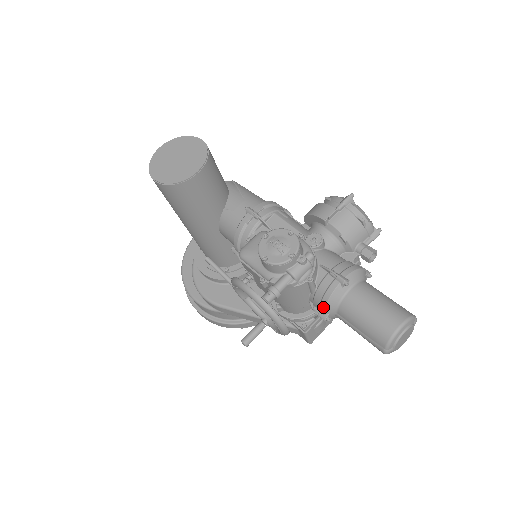
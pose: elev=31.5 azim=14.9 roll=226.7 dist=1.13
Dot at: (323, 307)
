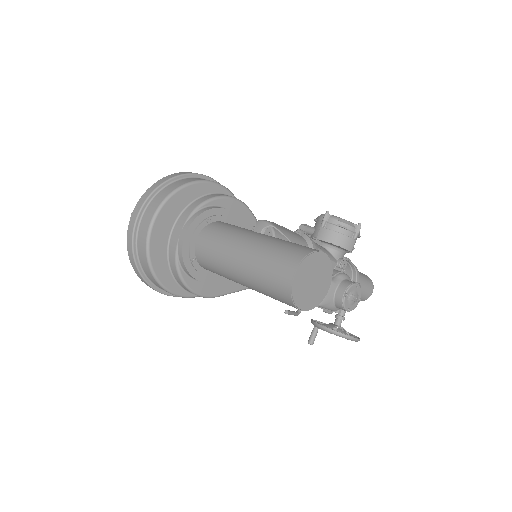
Dot at: occluded
